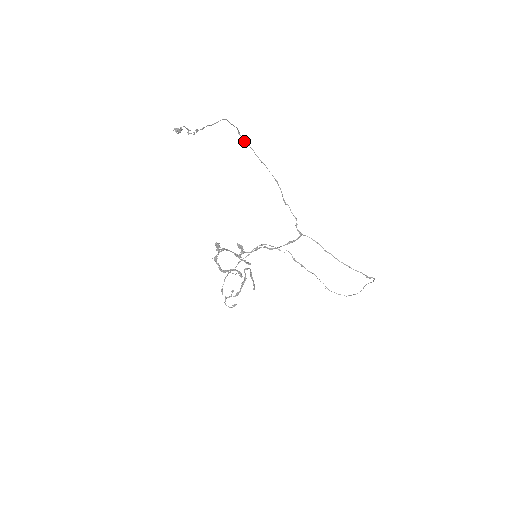
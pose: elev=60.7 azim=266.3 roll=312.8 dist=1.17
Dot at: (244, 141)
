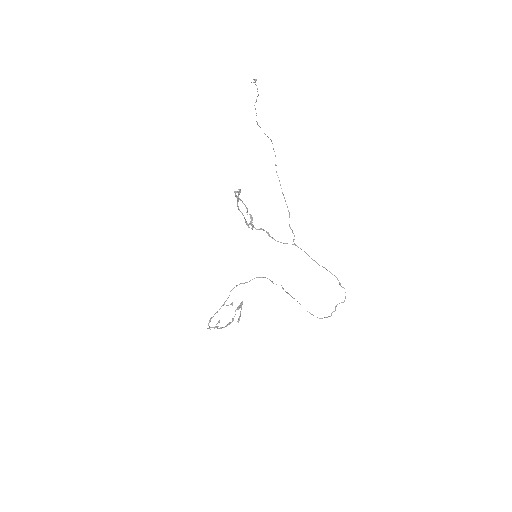
Dot at: occluded
